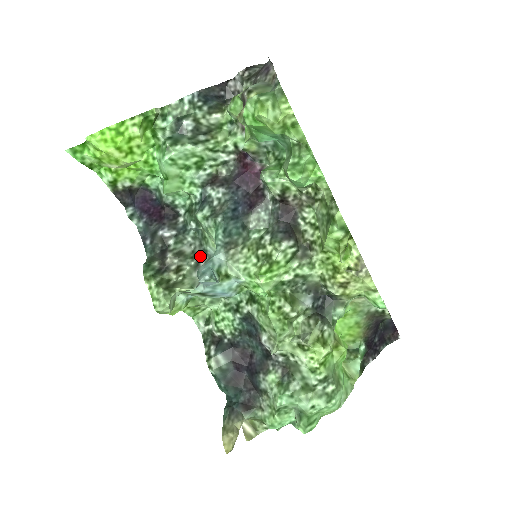
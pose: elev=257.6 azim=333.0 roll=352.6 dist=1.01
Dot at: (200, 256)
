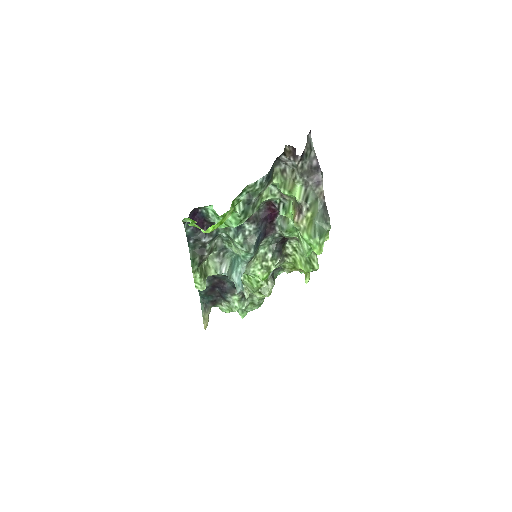
Dot at: (221, 249)
